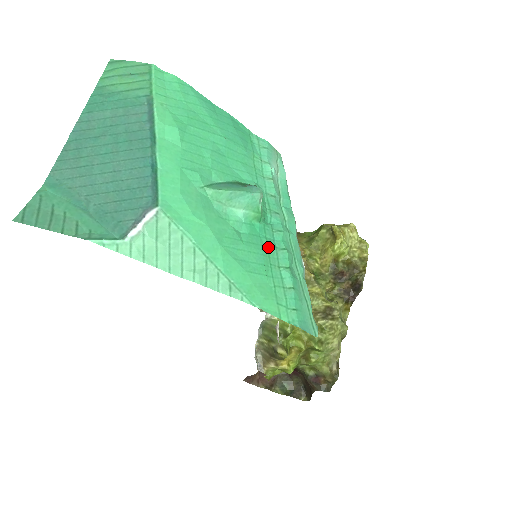
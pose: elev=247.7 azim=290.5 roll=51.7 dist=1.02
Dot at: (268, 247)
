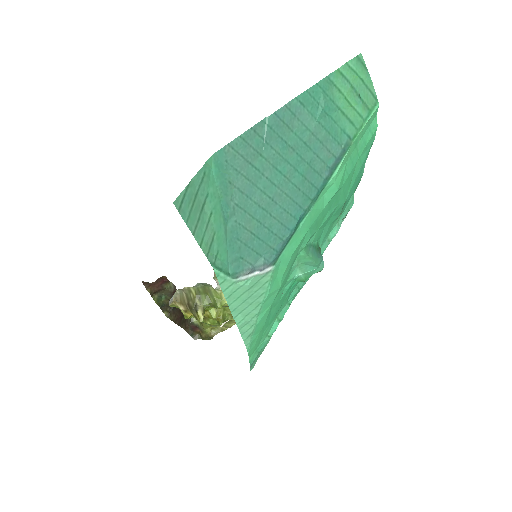
Dot at: (285, 301)
